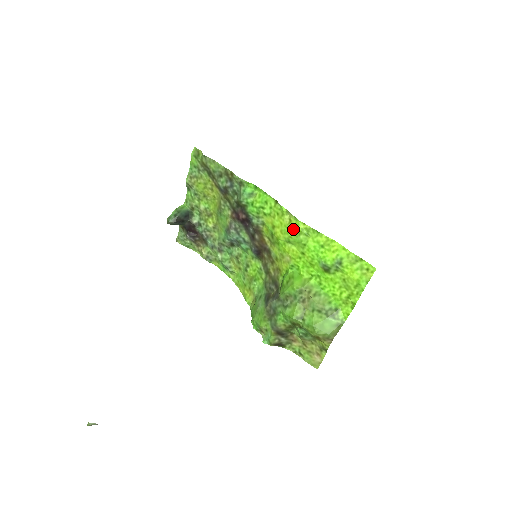
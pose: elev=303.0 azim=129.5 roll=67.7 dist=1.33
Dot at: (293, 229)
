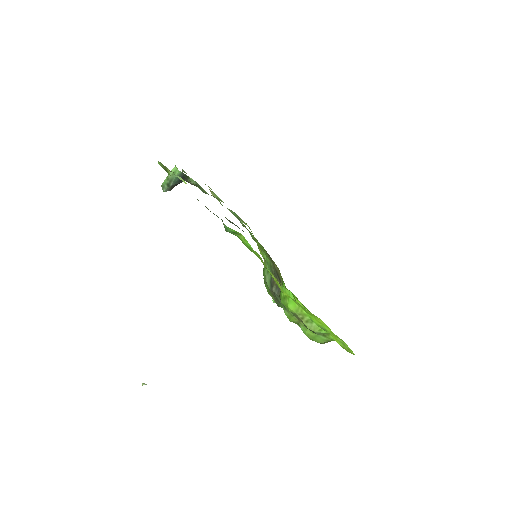
Dot at: (280, 289)
